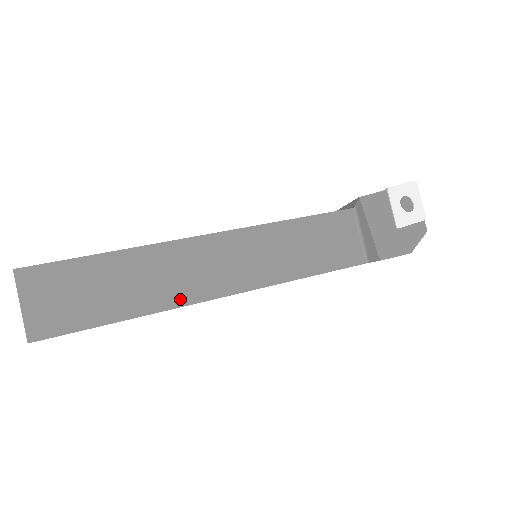
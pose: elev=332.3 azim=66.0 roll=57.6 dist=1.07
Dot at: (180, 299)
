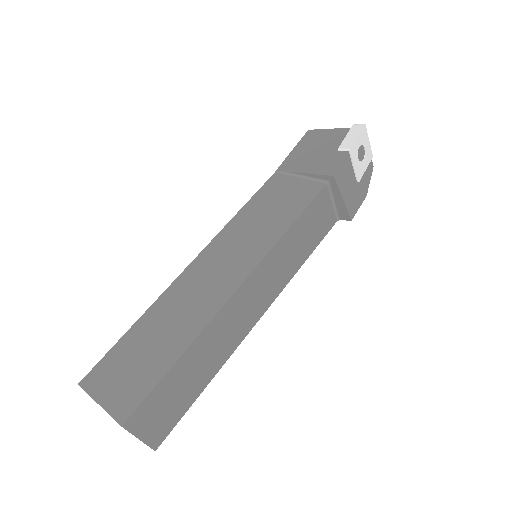
Dot at: (234, 344)
